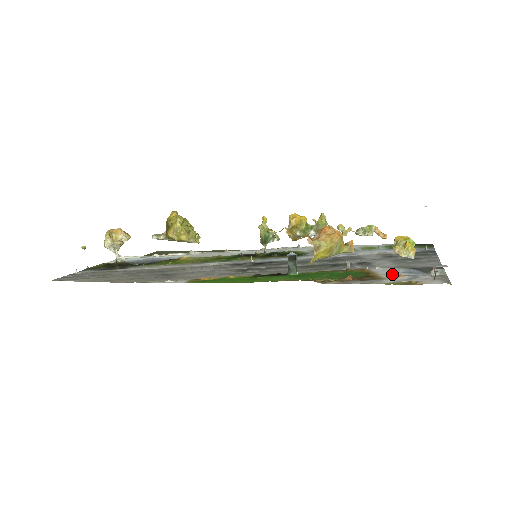
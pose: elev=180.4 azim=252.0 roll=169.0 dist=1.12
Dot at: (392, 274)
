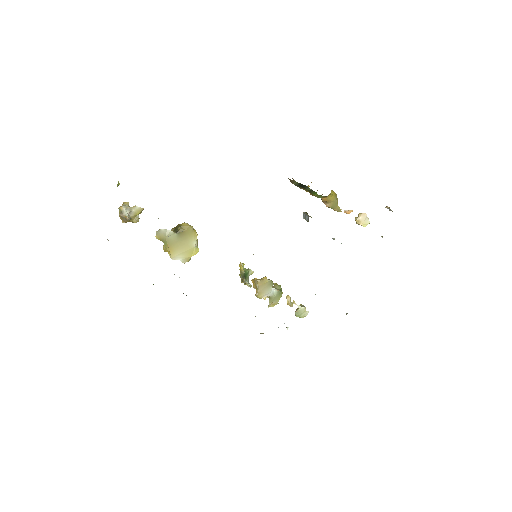
Dot at: occluded
